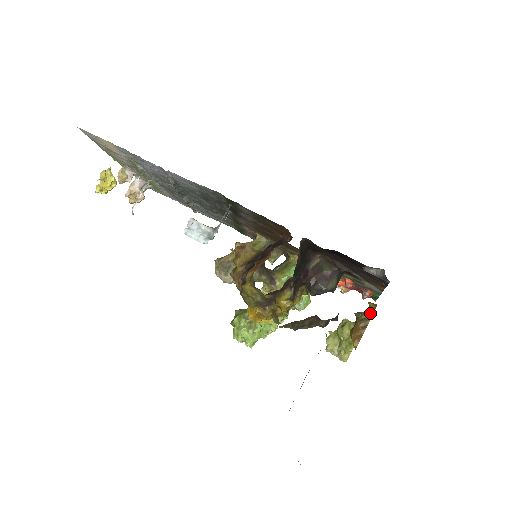
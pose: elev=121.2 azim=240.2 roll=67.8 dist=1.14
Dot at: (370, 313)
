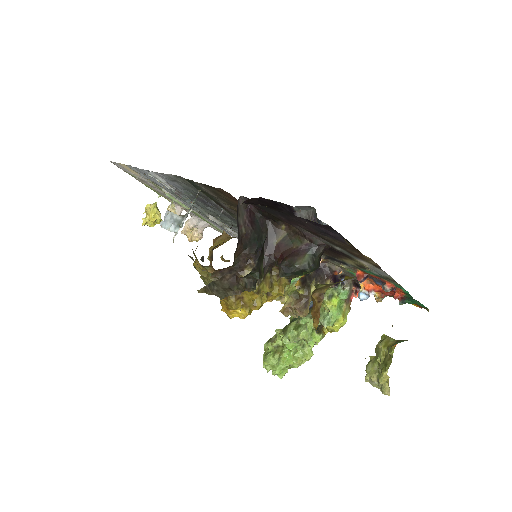
Dot at: (334, 283)
